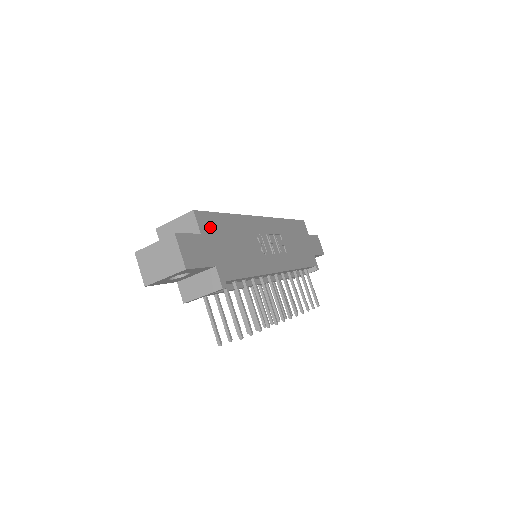
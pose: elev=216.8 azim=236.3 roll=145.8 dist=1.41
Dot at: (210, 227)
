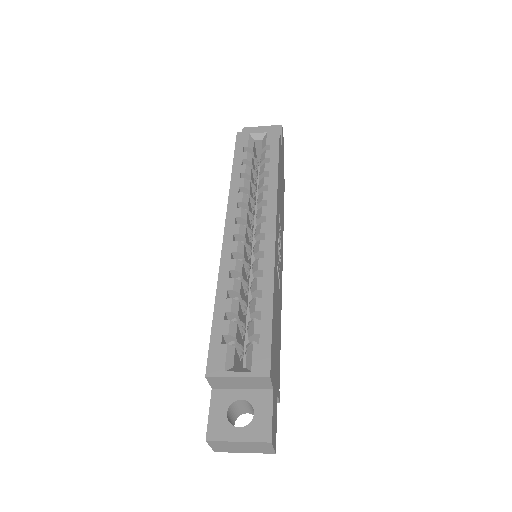
Dot at: (273, 361)
